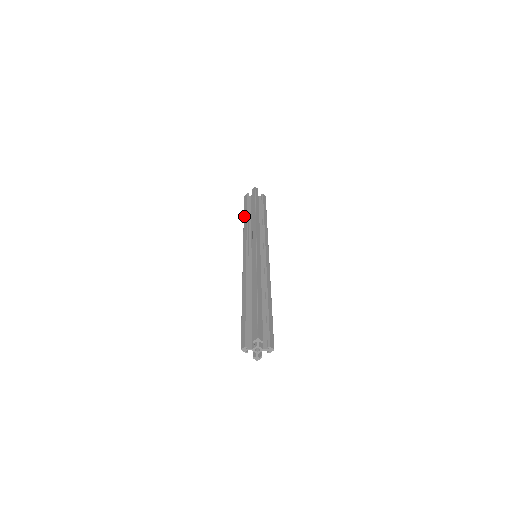
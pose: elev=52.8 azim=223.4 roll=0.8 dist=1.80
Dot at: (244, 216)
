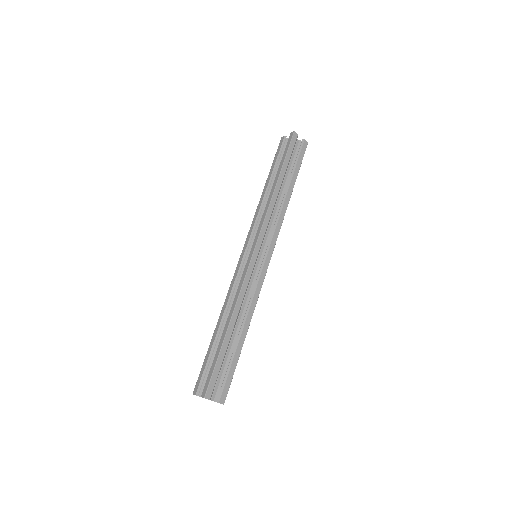
Dot at: (267, 180)
